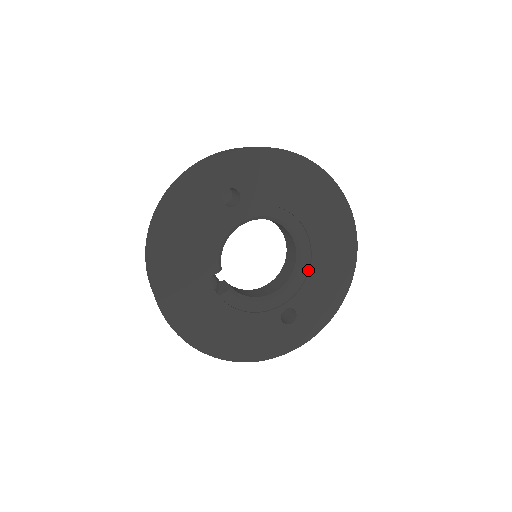
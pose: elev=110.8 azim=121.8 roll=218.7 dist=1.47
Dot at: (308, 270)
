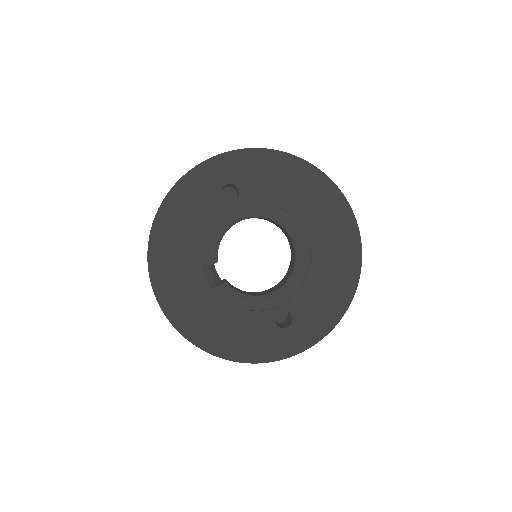
Dot at: (307, 274)
